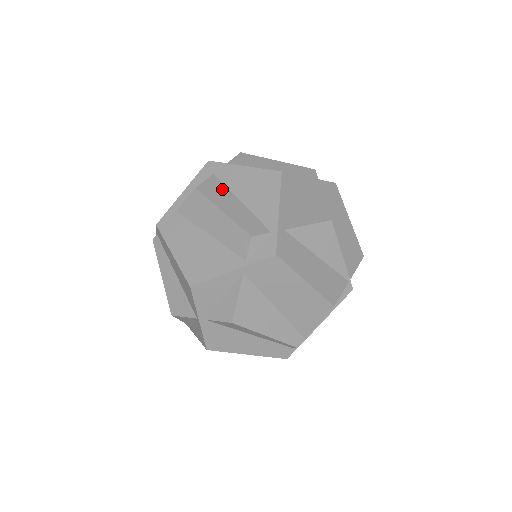
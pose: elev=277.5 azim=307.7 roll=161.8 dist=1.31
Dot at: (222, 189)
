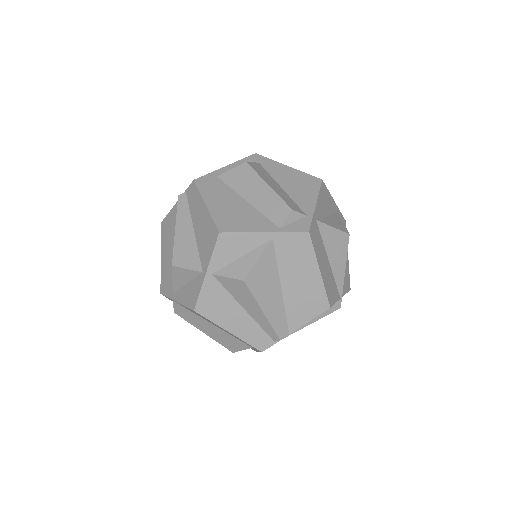
Dot at: (267, 174)
